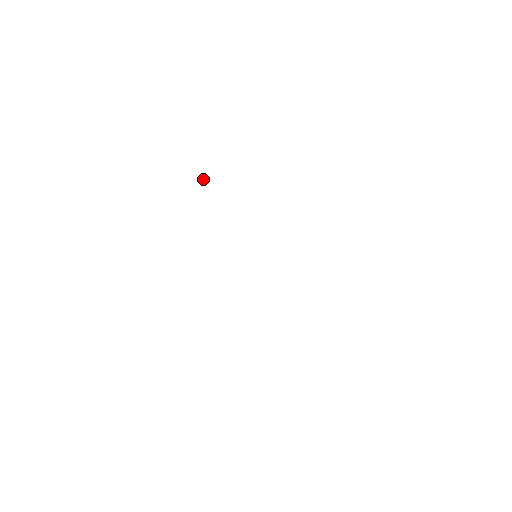
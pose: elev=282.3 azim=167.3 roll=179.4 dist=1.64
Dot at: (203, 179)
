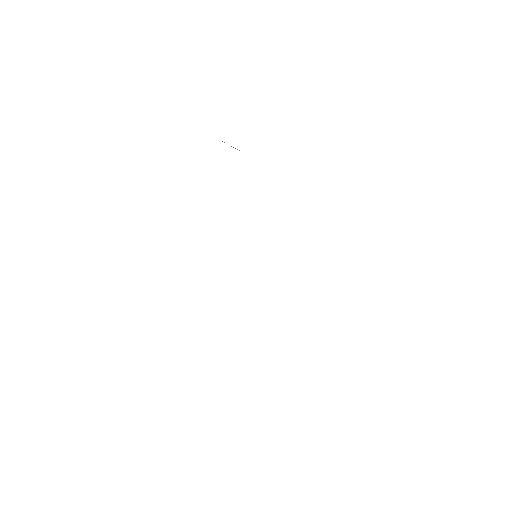
Dot at: occluded
